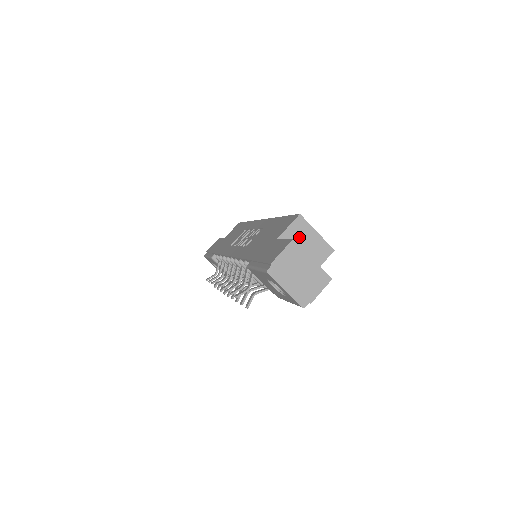
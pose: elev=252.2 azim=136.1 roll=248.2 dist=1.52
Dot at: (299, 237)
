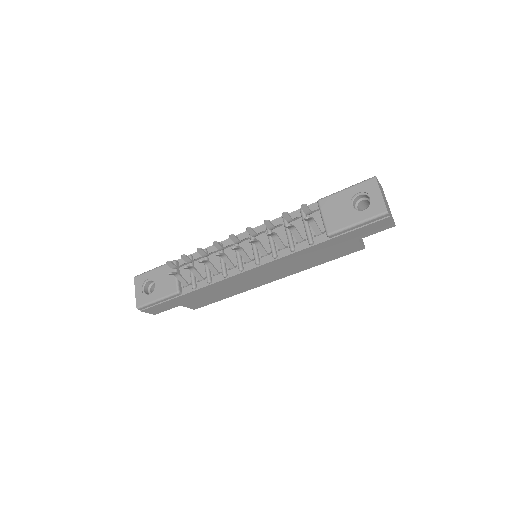
Dot at: occluded
